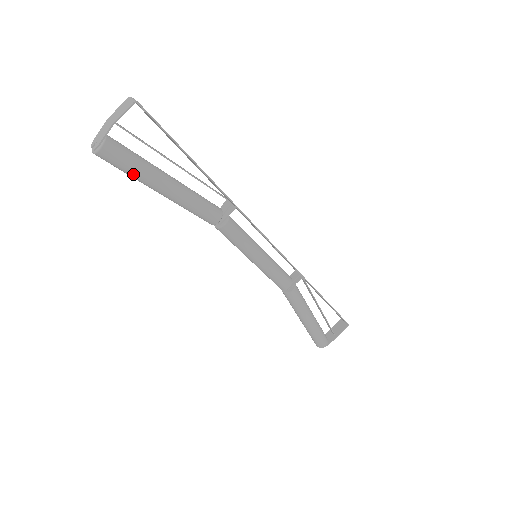
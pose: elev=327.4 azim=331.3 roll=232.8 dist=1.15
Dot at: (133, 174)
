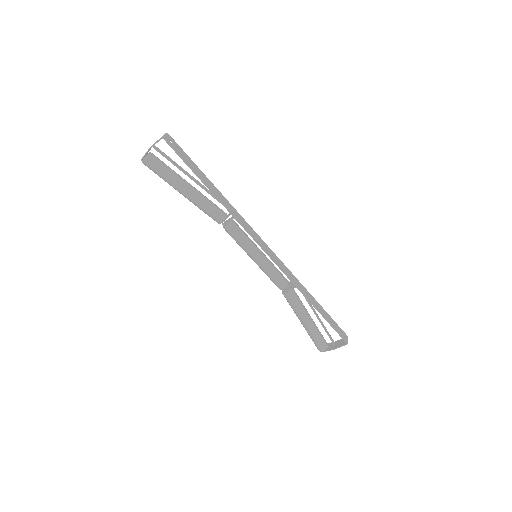
Dot at: (163, 179)
